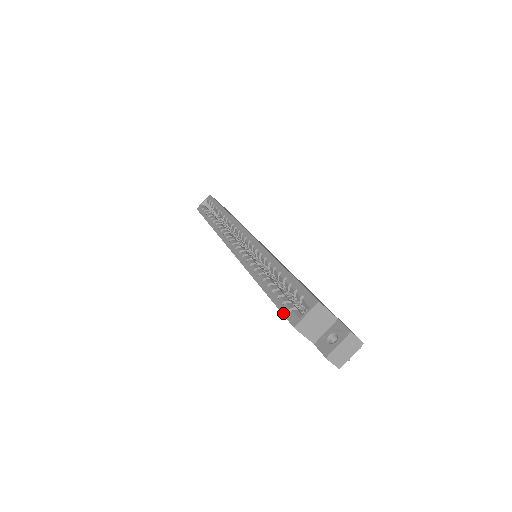
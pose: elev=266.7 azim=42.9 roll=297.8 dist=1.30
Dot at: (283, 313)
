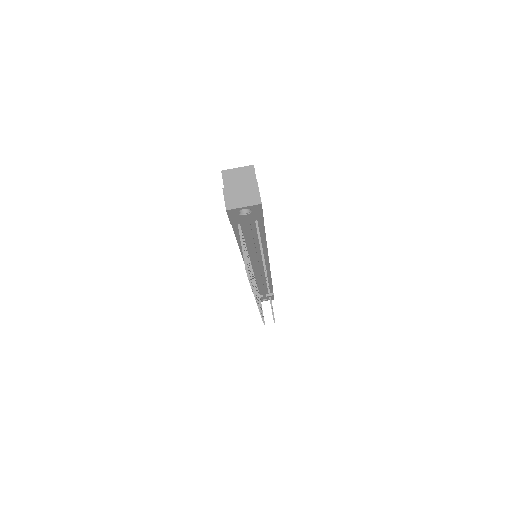
Dot at: occluded
